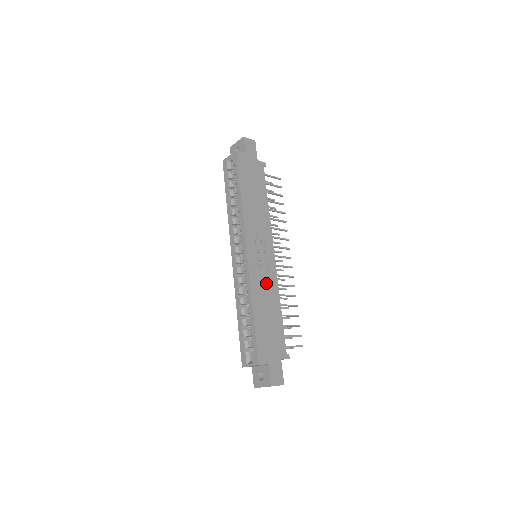
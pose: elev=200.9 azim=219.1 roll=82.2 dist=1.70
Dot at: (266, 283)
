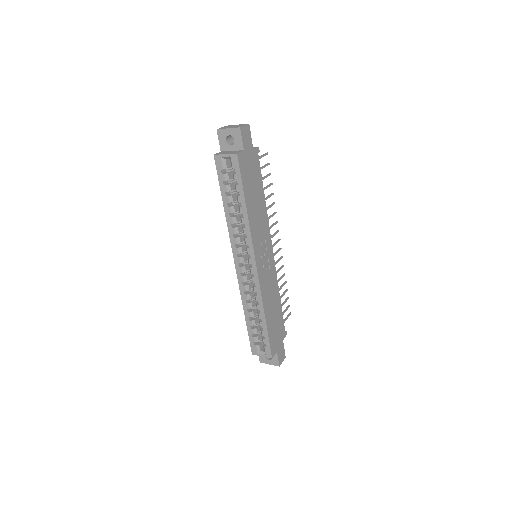
Dot at: (270, 285)
